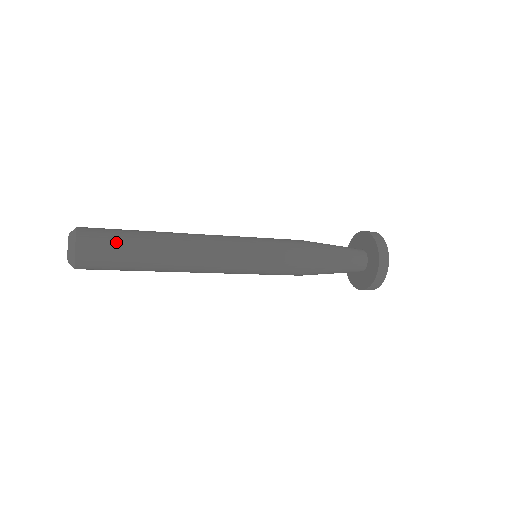
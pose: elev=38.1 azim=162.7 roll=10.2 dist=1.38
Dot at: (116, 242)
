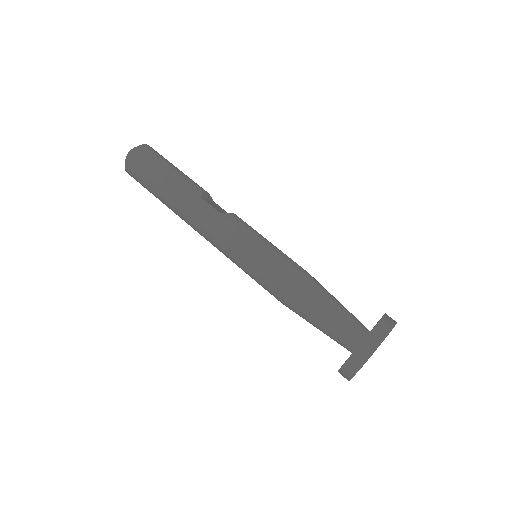
Dot at: (147, 178)
